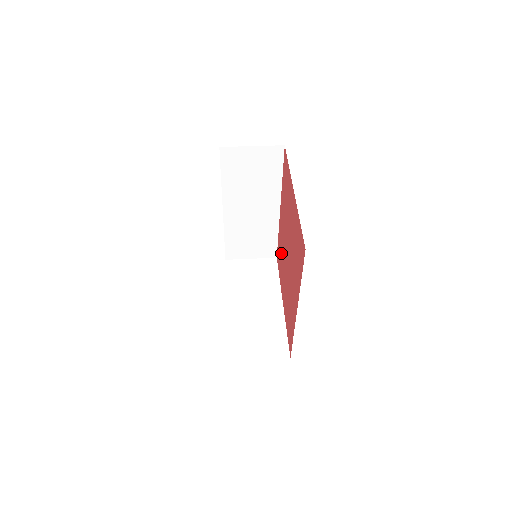
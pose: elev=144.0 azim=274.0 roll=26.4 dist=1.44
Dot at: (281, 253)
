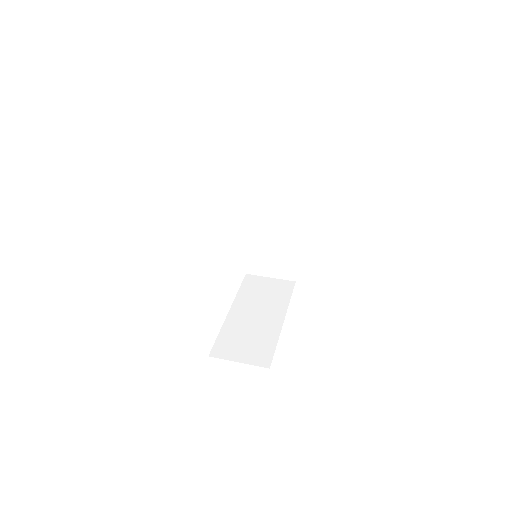
Dot at: occluded
